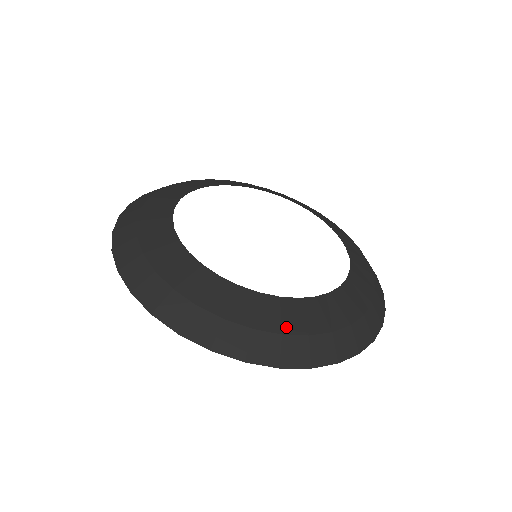
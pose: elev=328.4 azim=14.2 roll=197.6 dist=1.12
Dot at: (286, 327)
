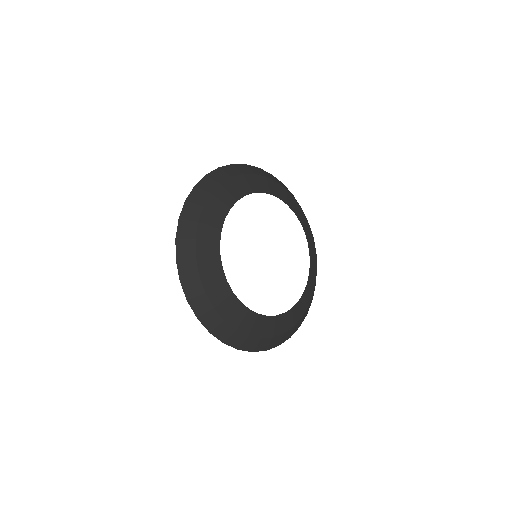
Dot at: (220, 307)
